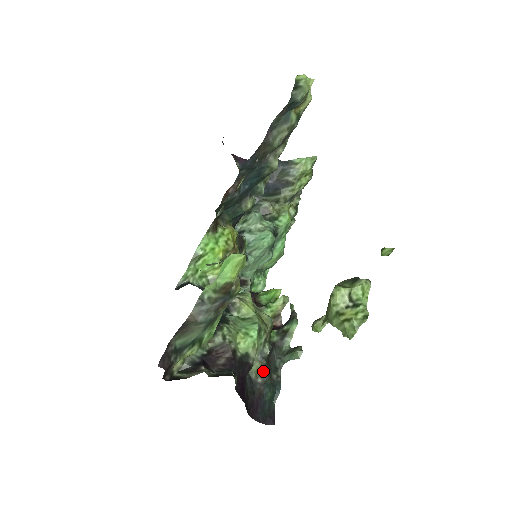
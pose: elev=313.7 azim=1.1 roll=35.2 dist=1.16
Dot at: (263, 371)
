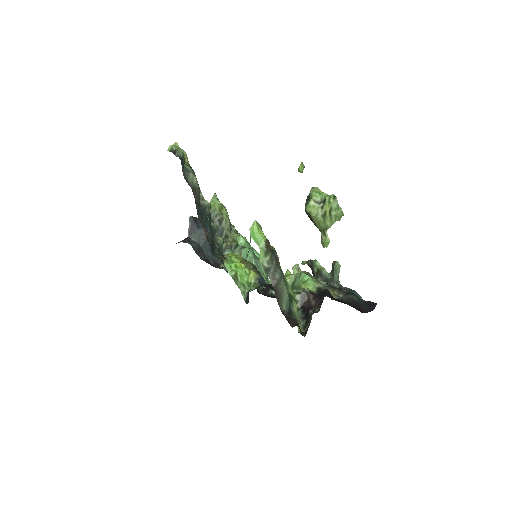
Dot at: (336, 291)
